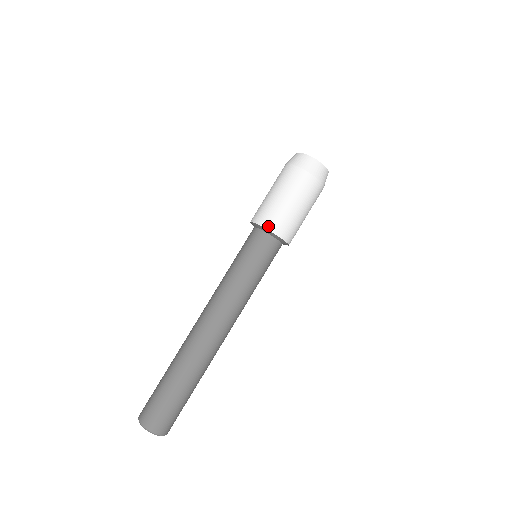
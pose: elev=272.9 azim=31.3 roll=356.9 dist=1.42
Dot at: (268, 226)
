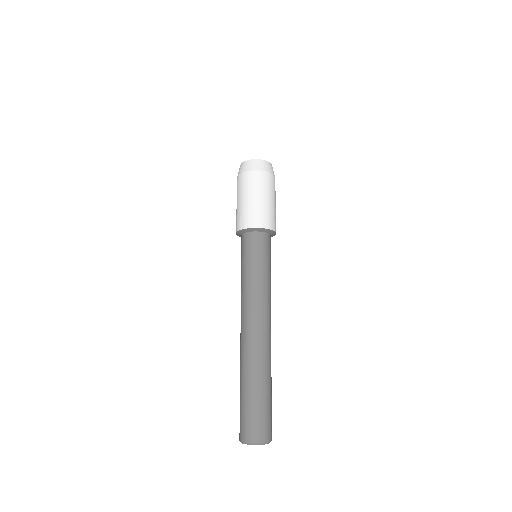
Dot at: (268, 226)
